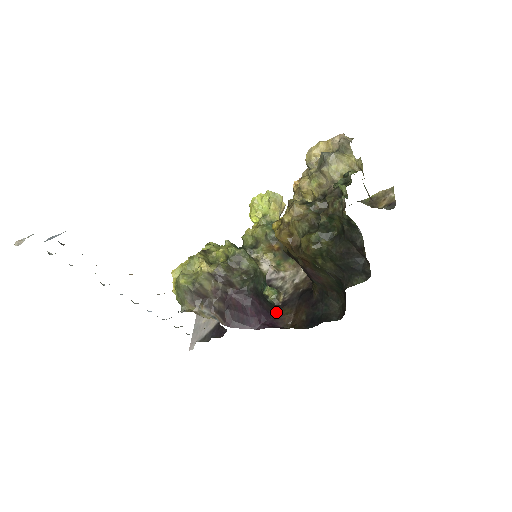
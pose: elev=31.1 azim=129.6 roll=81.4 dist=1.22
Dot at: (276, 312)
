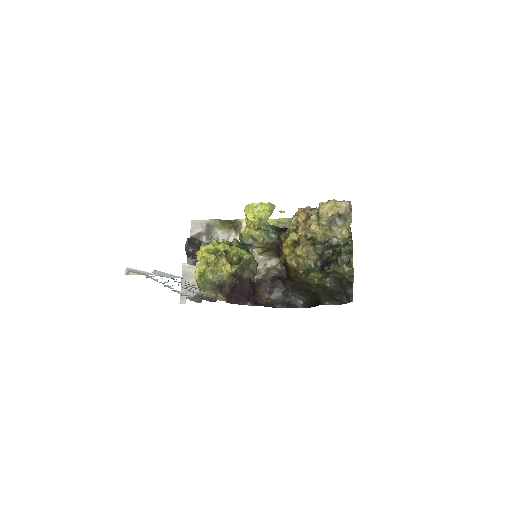
Dot at: (256, 290)
